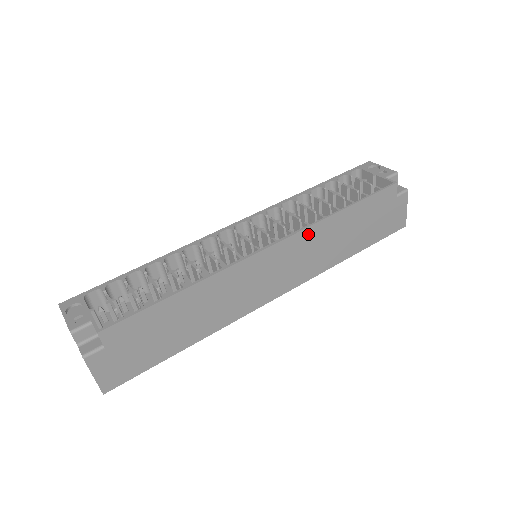
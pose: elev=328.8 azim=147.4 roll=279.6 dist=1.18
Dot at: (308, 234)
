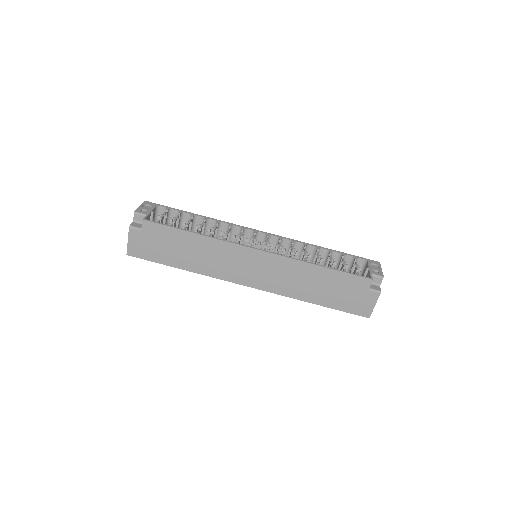
Dot at: (287, 262)
